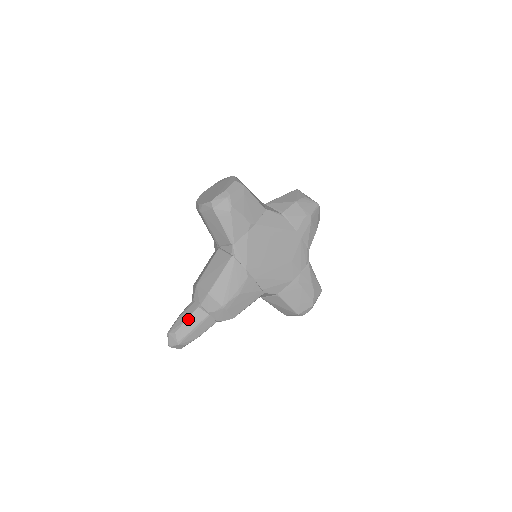
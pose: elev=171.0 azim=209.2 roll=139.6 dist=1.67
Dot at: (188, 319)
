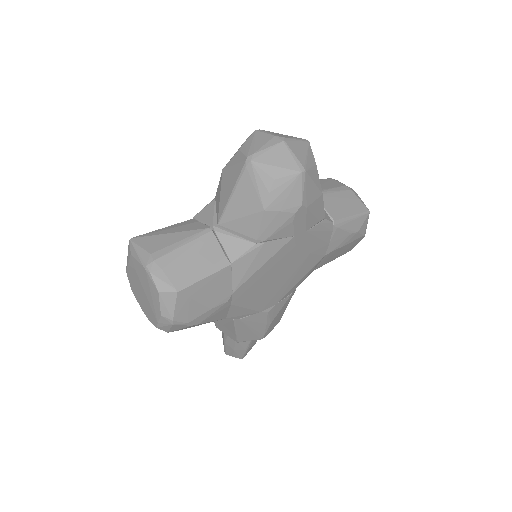
Dot at: (235, 350)
